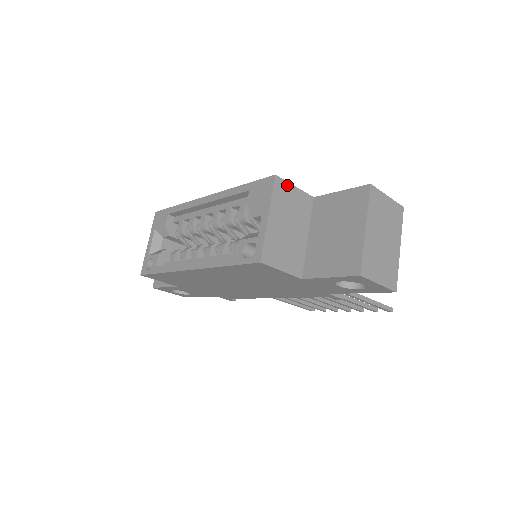
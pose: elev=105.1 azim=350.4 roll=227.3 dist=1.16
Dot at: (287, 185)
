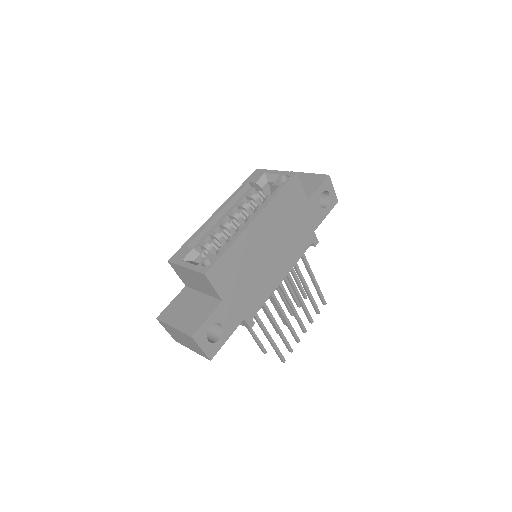
Dot at: occluded
